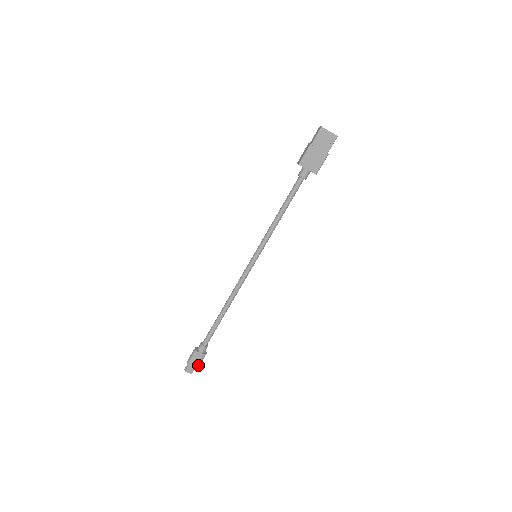
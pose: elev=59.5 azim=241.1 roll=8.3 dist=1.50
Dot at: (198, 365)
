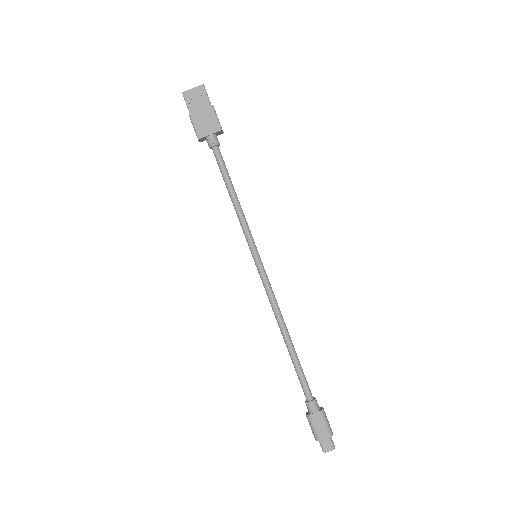
Dot at: (328, 431)
